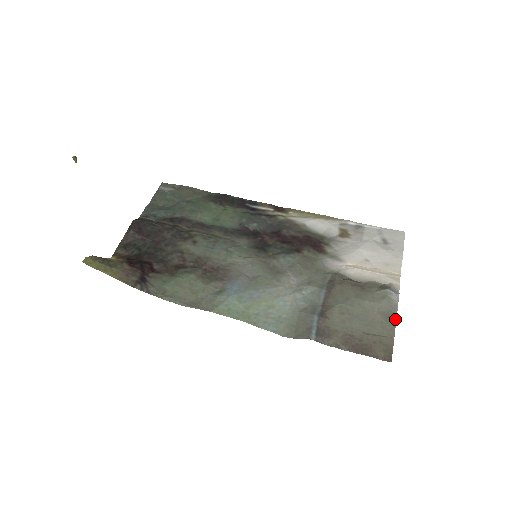
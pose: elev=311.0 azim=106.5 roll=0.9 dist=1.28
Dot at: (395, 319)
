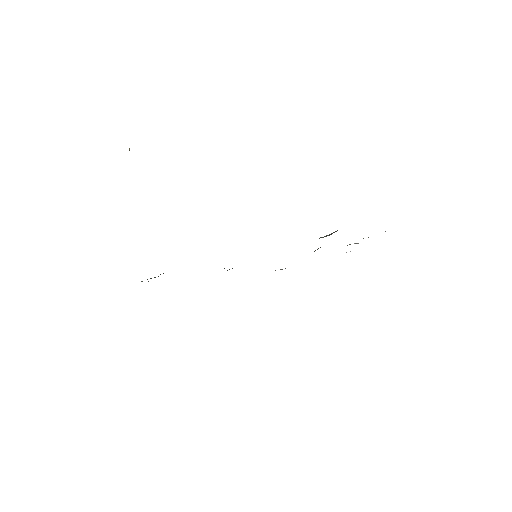
Dot at: occluded
